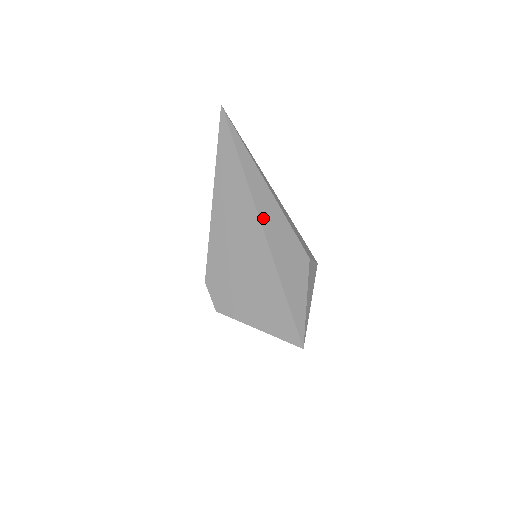
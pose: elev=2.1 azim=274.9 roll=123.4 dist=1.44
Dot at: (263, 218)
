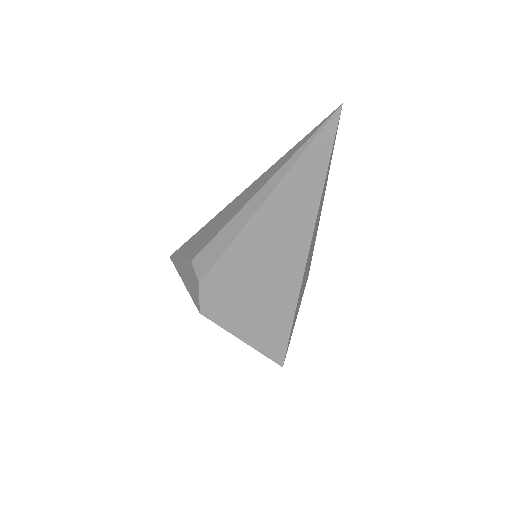
Dot at: (309, 254)
